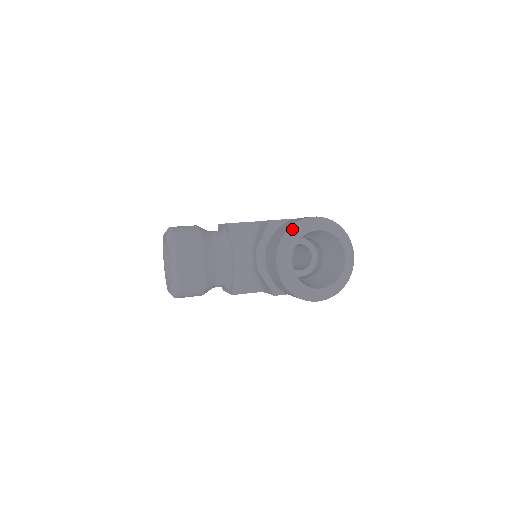
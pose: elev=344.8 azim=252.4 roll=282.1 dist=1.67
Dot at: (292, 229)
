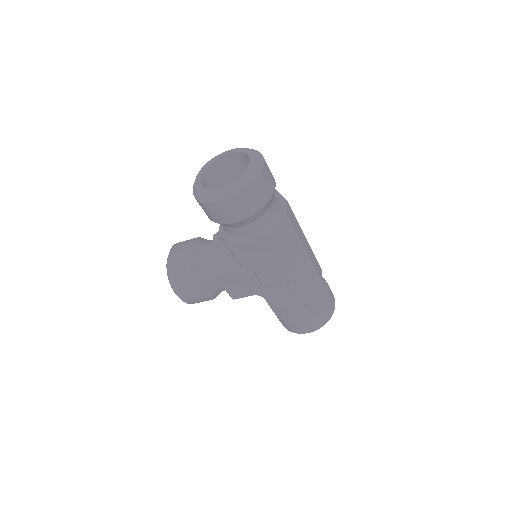
Dot at: occluded
